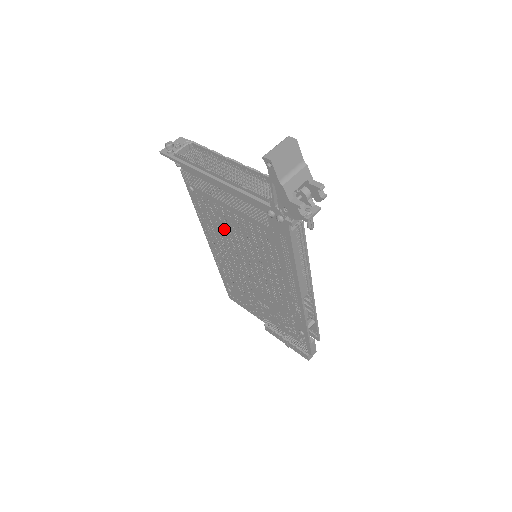
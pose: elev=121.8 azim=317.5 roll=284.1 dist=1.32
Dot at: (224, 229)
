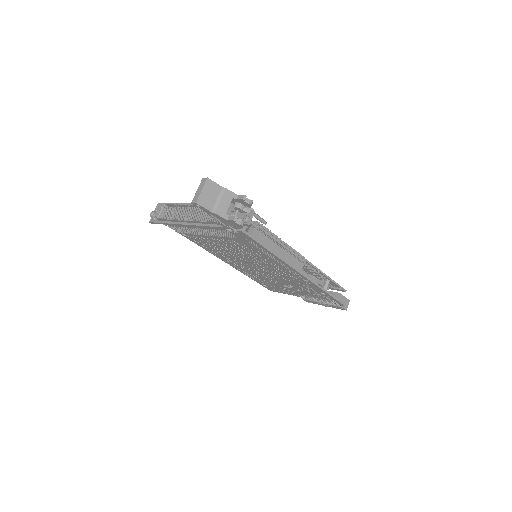
Dot at: (222, 250)
